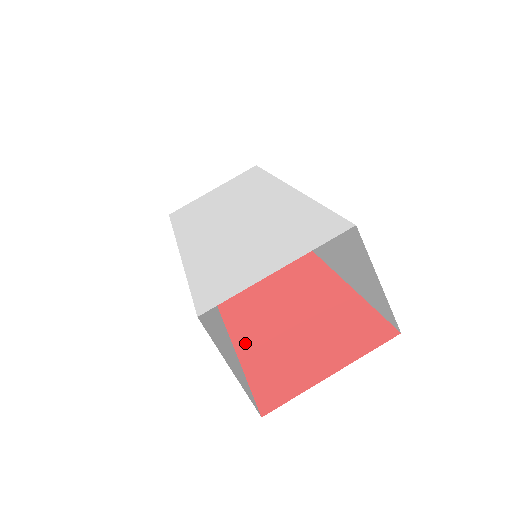
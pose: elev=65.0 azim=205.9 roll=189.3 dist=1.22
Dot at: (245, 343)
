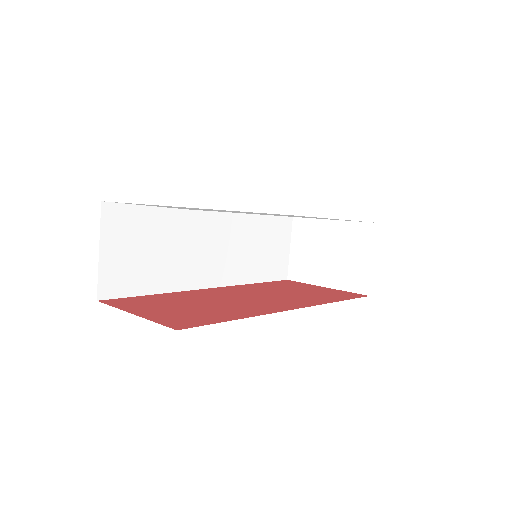
Dot at: (184, 293)
